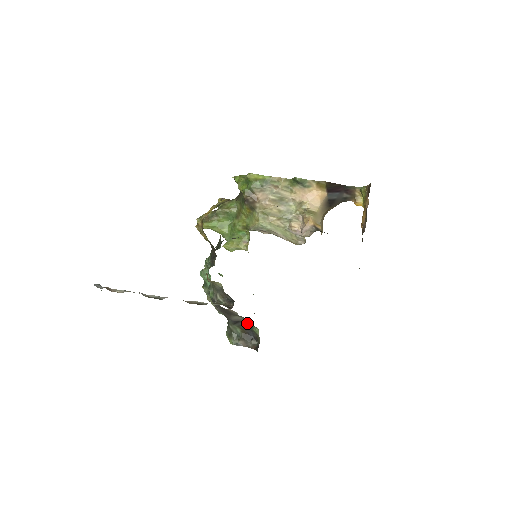
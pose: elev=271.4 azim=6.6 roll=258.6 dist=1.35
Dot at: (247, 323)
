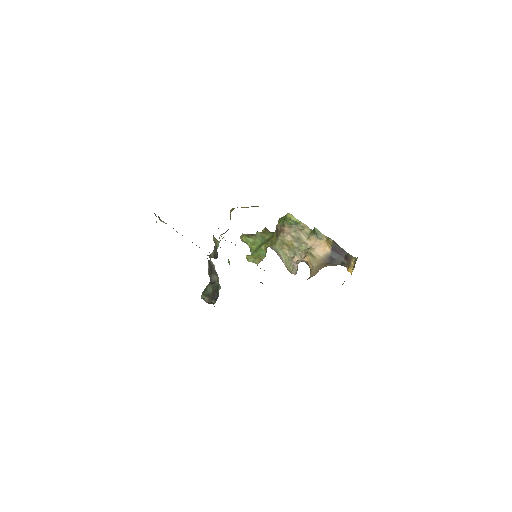
Dot at: (218, 283)
